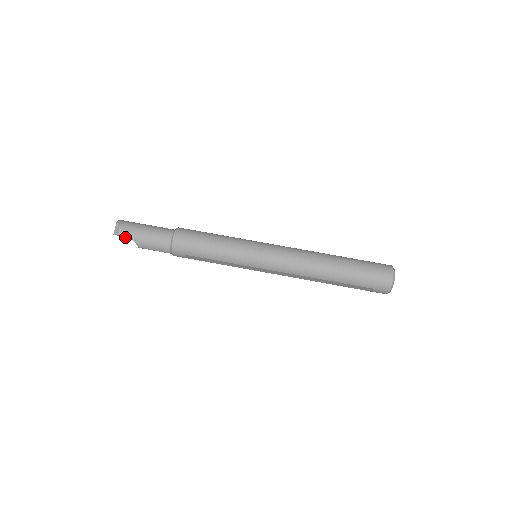
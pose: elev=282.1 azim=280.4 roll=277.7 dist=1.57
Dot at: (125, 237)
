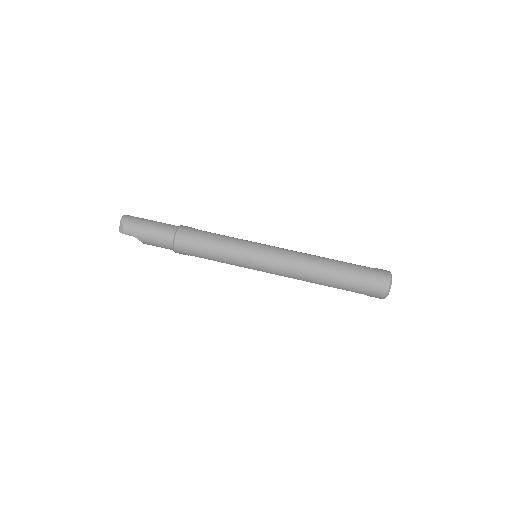
Dot at: occluded
